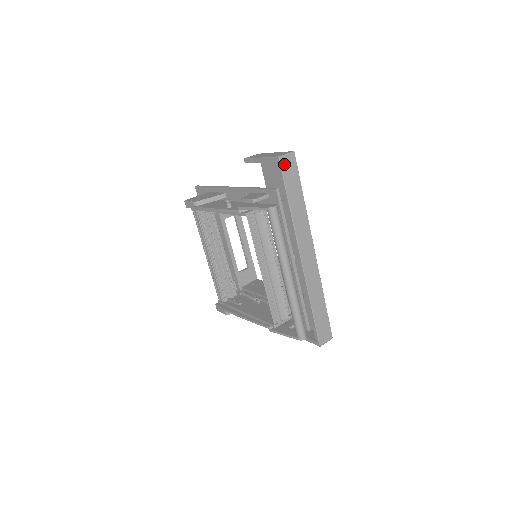
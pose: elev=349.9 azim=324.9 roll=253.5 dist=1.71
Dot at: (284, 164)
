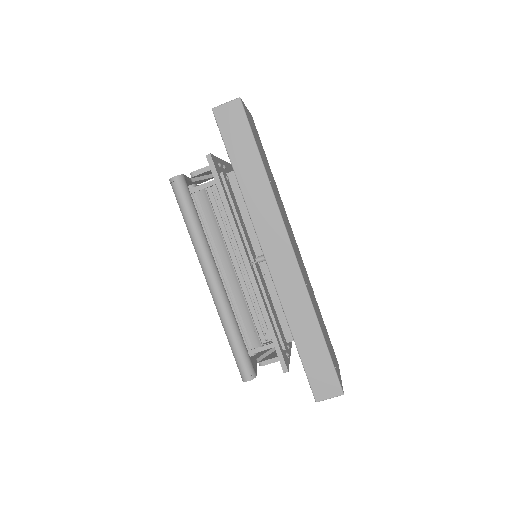
Dot at: (222, 118)
